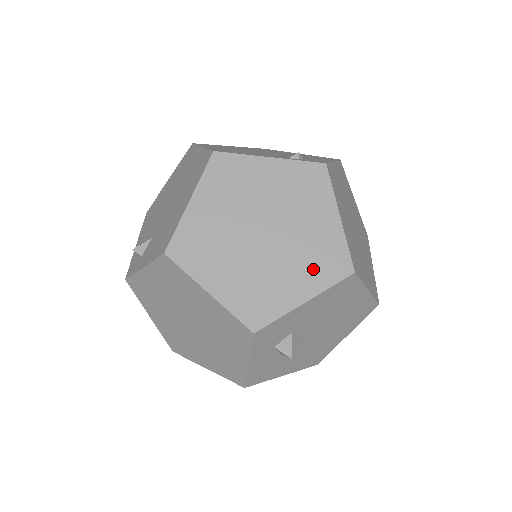
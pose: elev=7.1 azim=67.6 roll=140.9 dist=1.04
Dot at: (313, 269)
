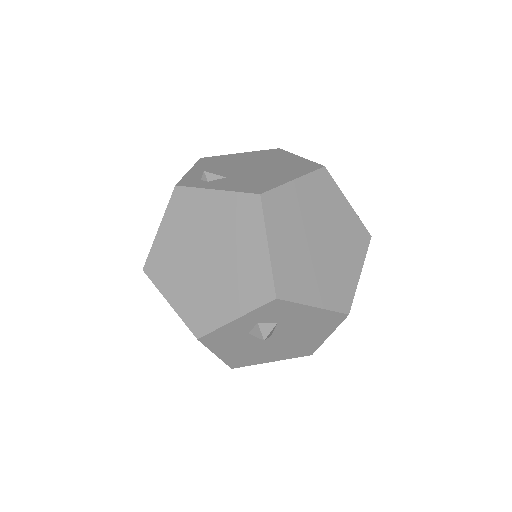
Dot at: (331, 290)
